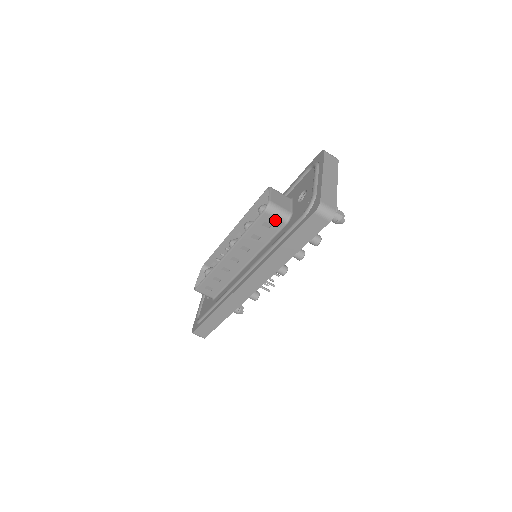
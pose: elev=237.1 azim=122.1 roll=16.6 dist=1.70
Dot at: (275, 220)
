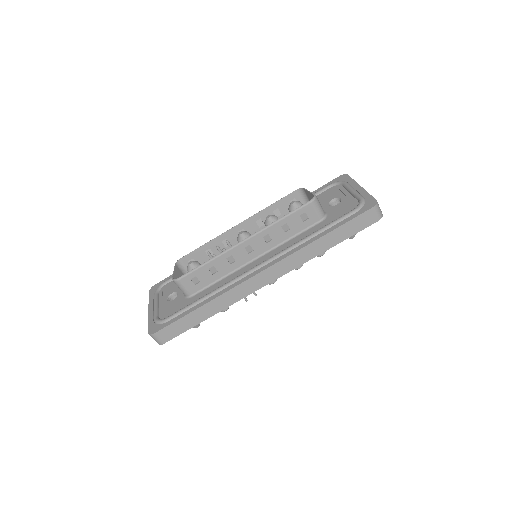
Dot at: (314, 214)
